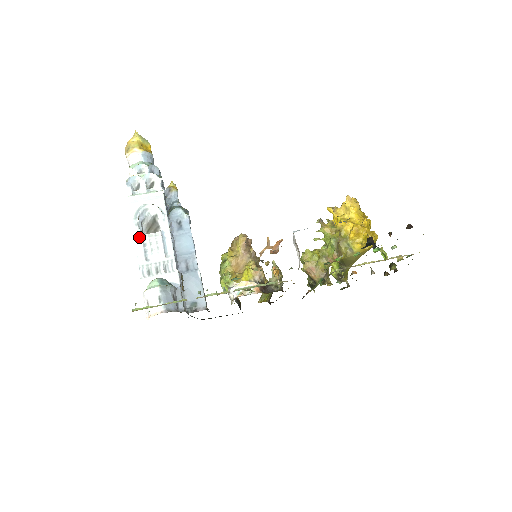
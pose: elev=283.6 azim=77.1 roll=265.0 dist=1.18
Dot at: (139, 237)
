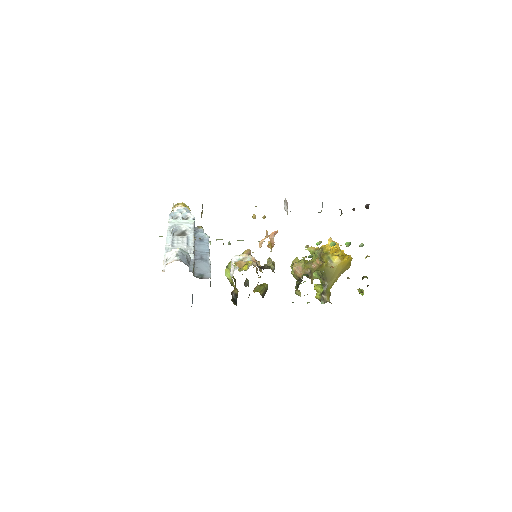
Dot at: (170, 236)
